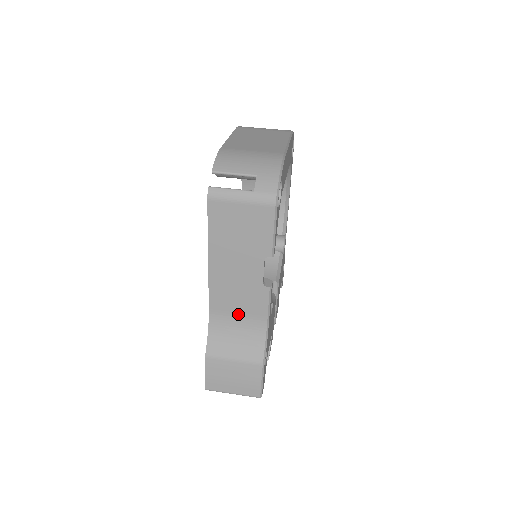
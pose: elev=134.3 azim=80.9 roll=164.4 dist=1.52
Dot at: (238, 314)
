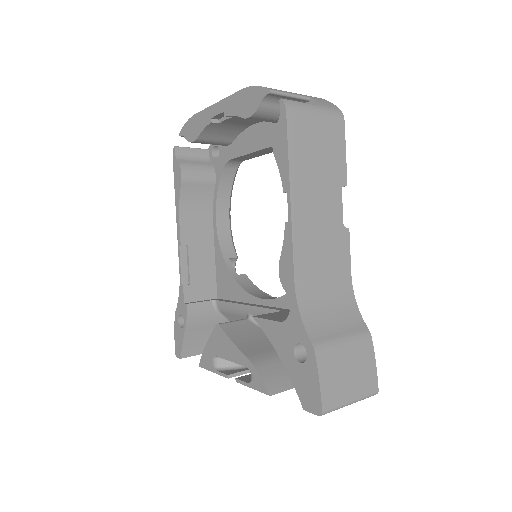
Dot at: (324, 278)
